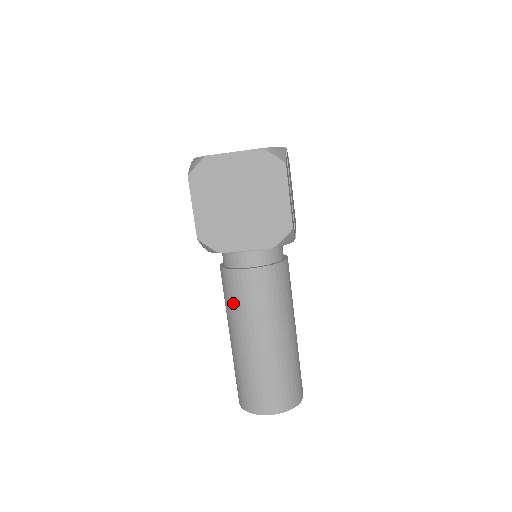
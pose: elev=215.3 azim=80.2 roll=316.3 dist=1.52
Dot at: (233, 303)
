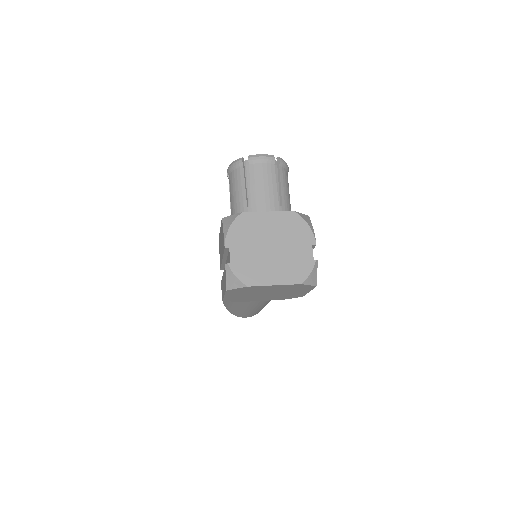
Dot at: occluded
